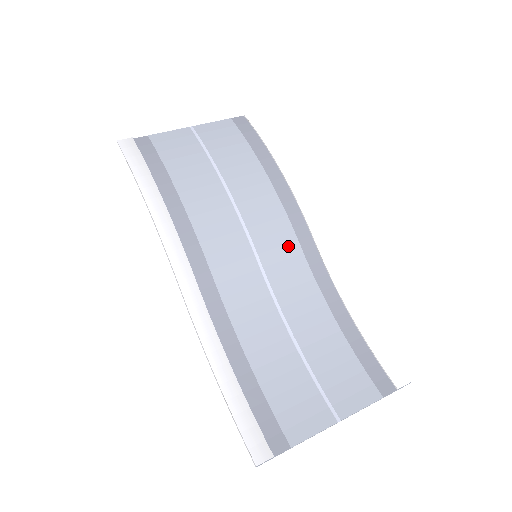
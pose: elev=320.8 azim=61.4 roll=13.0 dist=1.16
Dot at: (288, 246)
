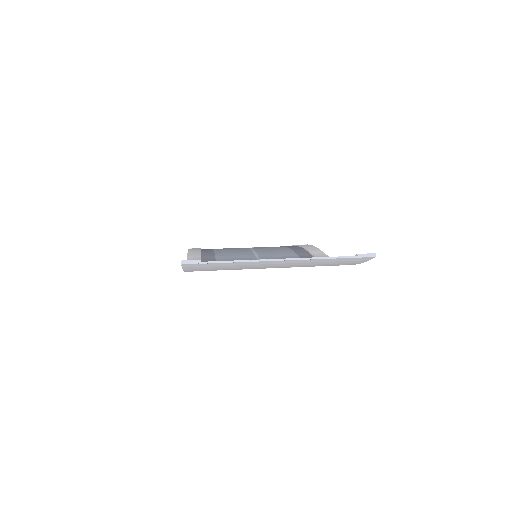
Dot at: (285, 254)
